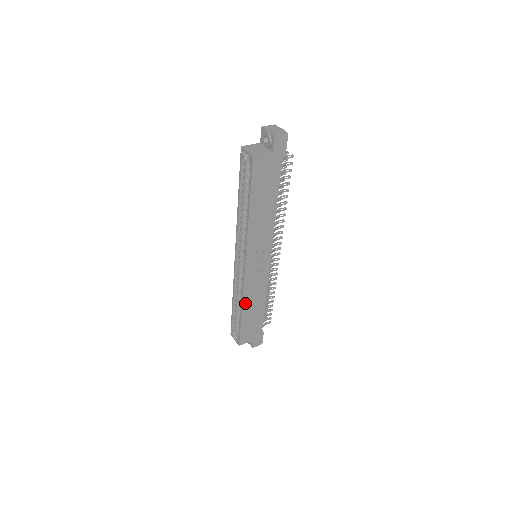
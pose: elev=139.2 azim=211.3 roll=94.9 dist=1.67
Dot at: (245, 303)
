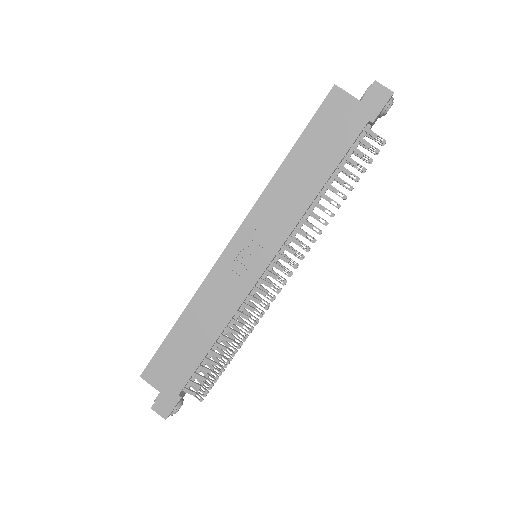
Dot at: (194, 305)
